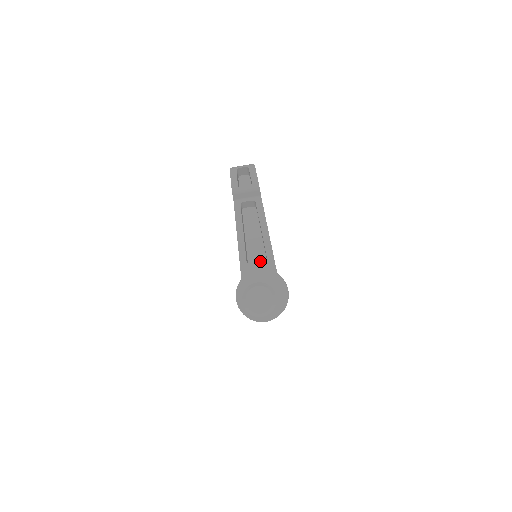
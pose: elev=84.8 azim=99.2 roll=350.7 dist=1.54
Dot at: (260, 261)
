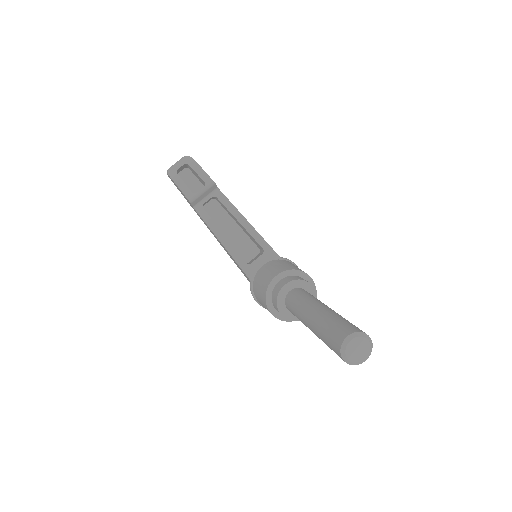
Dot at: (251, 250)
